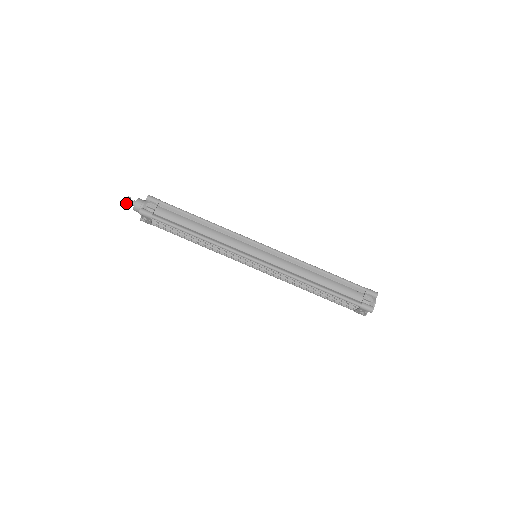
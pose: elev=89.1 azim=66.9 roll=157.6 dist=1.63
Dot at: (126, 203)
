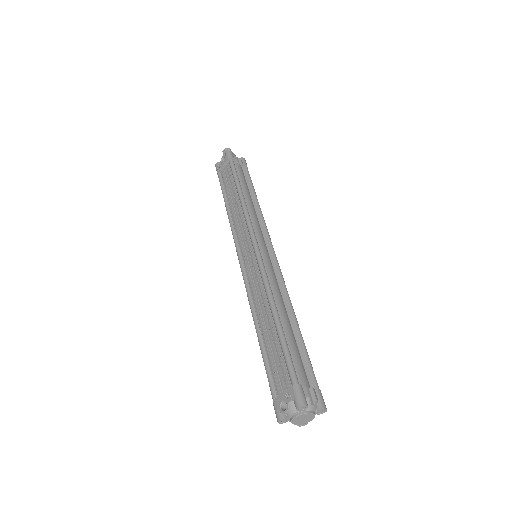
Dot at: (225, 149)
